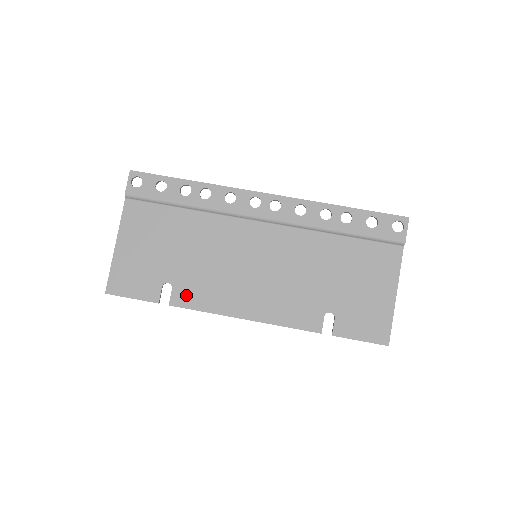
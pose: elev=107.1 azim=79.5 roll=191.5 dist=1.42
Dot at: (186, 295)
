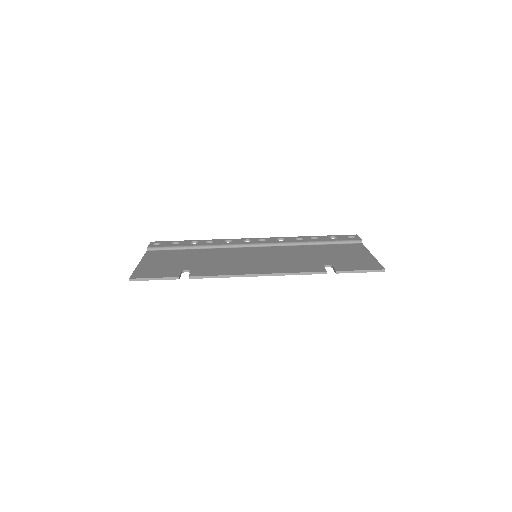
Dot at: (203, 272)
